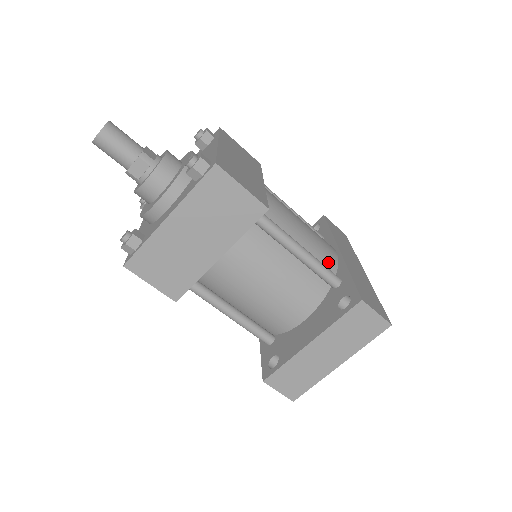
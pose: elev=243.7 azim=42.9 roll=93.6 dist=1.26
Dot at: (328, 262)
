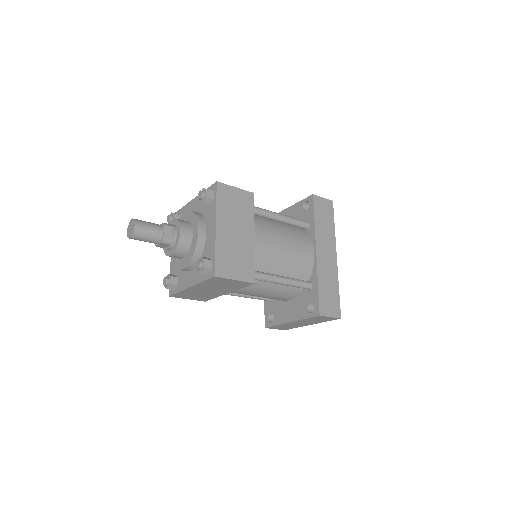
Dot at: (305, 270)
